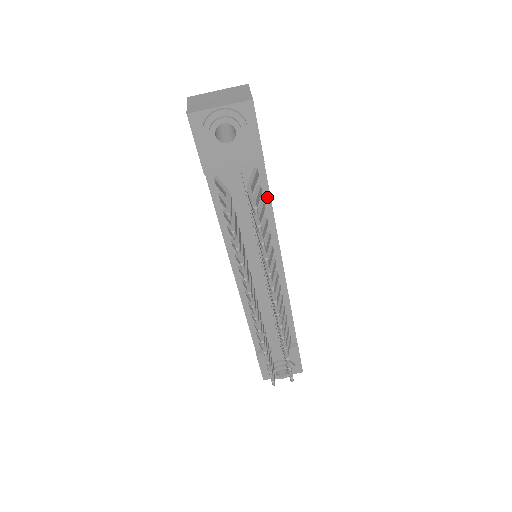
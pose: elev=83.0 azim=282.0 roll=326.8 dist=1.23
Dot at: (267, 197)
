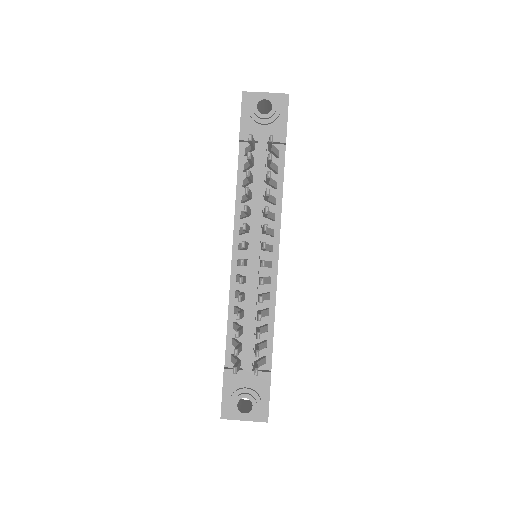
Dot at: (281, 179)
